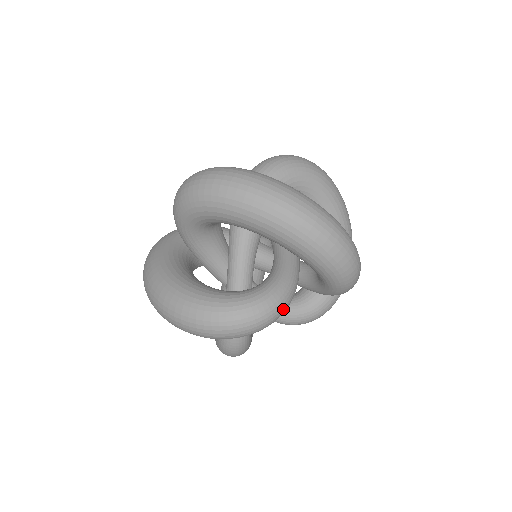
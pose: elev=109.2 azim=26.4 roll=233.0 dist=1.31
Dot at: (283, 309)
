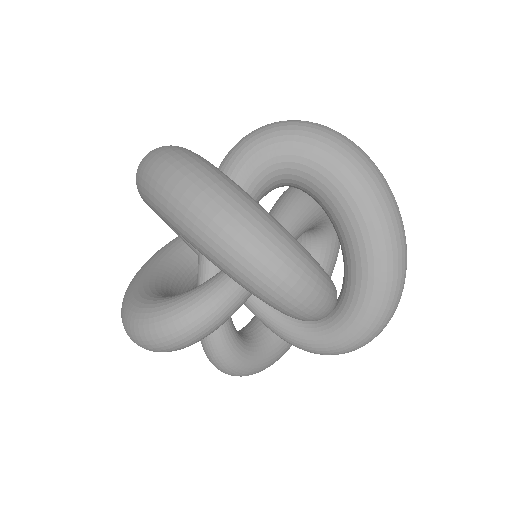
Dot at: (198, 327)
